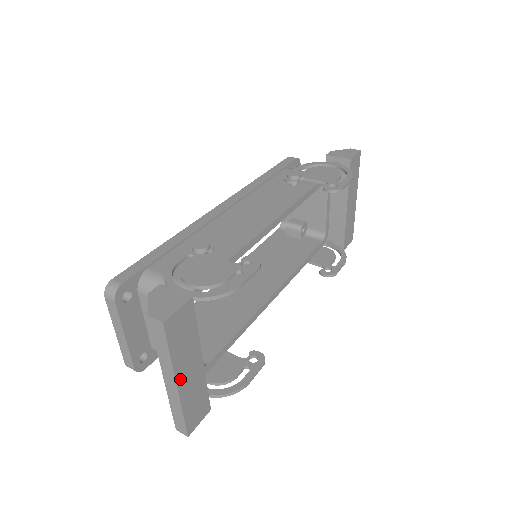
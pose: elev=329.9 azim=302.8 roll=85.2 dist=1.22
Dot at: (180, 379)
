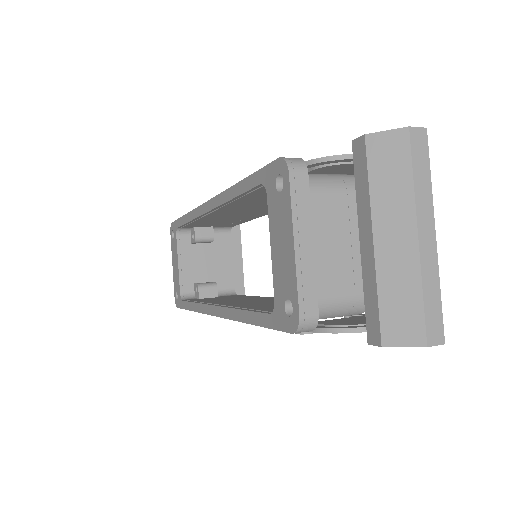
Dot at: (429, 231)
